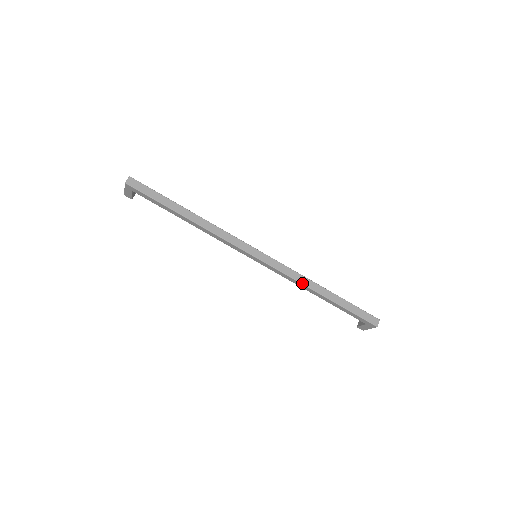
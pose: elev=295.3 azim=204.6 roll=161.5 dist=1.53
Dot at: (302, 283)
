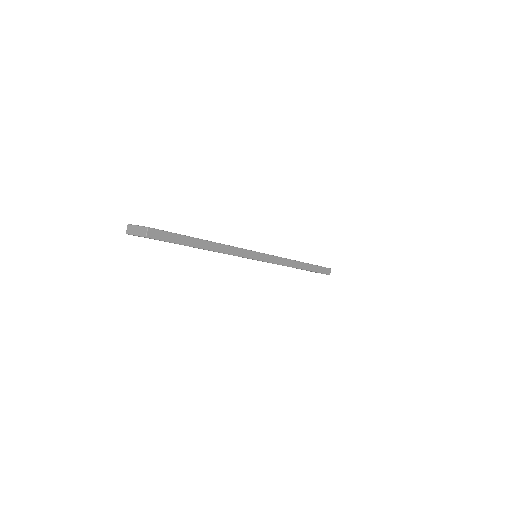
Dot at: (289, 266)
